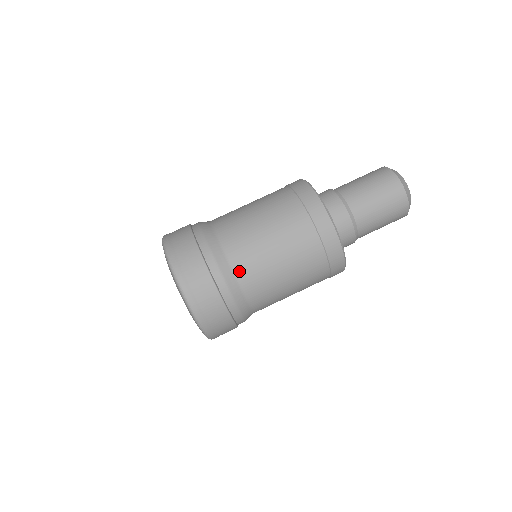
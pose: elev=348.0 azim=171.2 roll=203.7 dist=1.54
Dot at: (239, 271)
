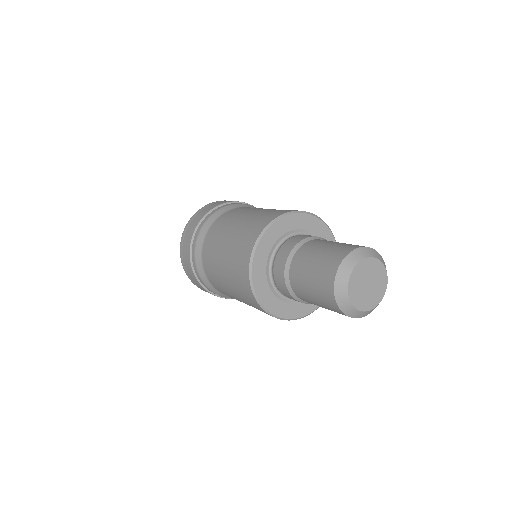
Dot at: (207, 273)
